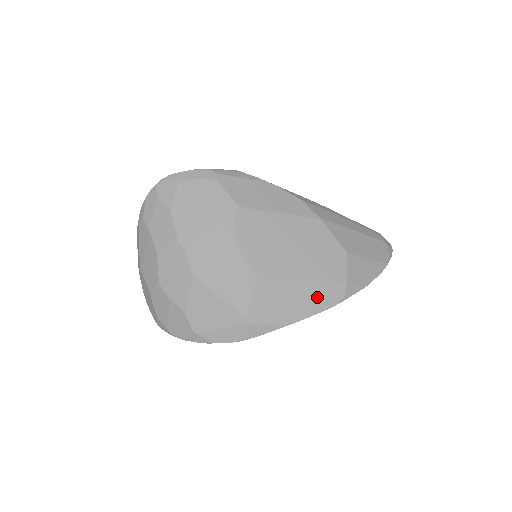
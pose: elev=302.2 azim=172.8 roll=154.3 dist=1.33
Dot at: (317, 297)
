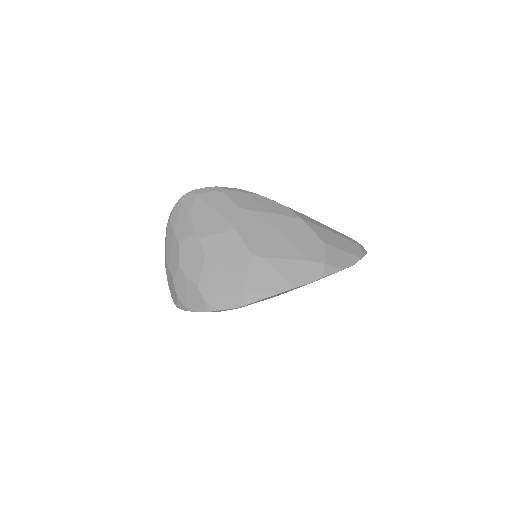
Dot at: (301, 272)
